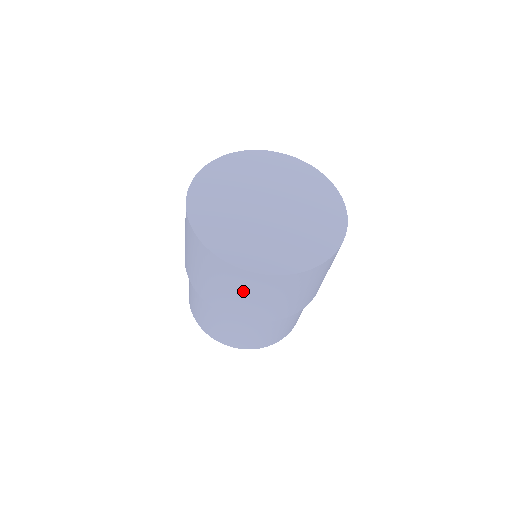
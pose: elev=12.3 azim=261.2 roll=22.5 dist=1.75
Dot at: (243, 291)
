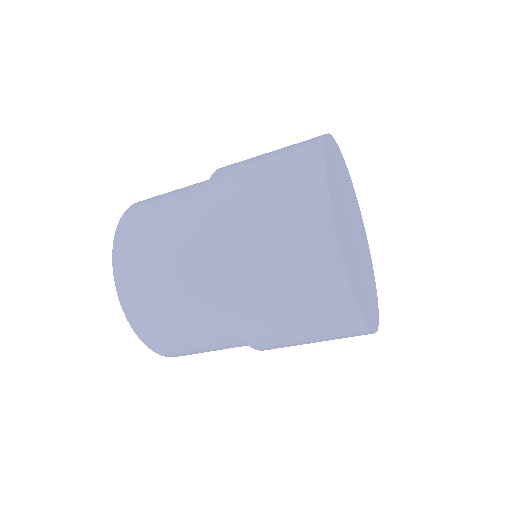
Dot at: (307, 314)
